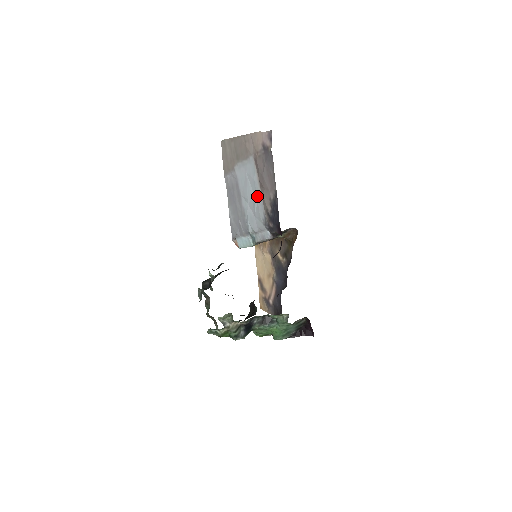
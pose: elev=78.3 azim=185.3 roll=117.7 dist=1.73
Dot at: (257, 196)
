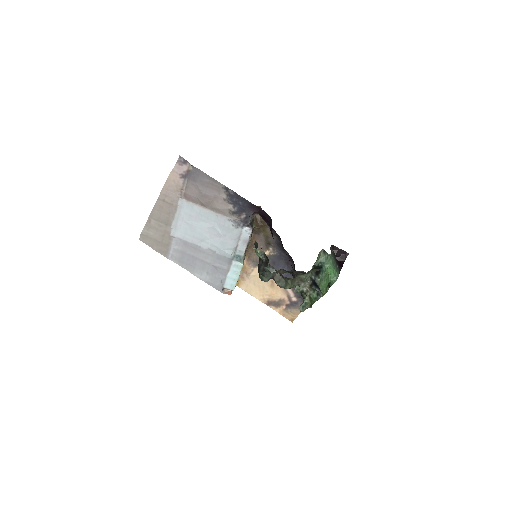
Dot at: (211, 219)
